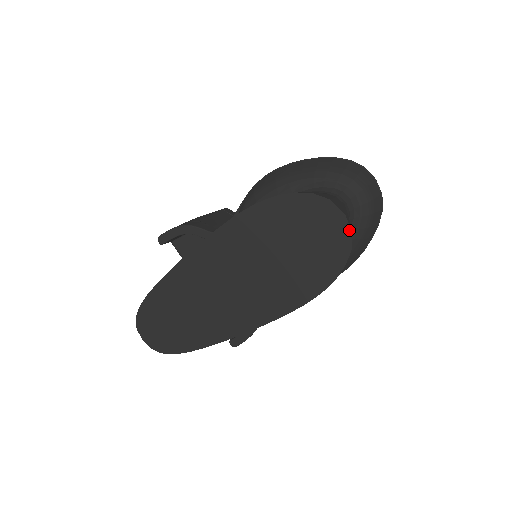
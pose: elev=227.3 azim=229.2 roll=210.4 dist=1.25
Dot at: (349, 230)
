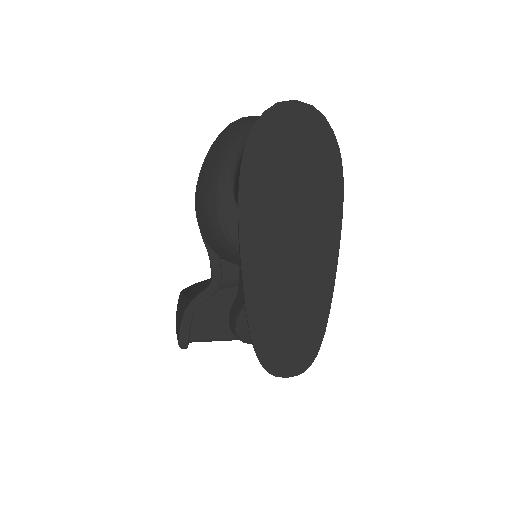
Dot at: (309, 106)
